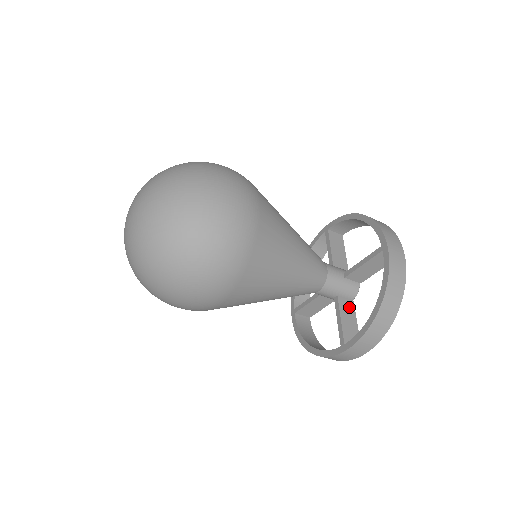
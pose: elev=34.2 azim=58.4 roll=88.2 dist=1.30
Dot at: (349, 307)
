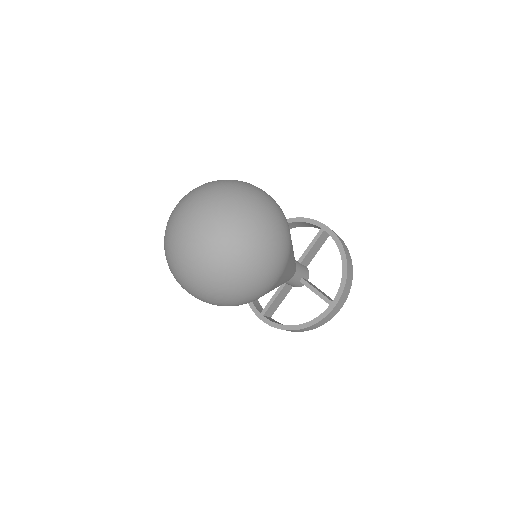
Dot at: occluded
